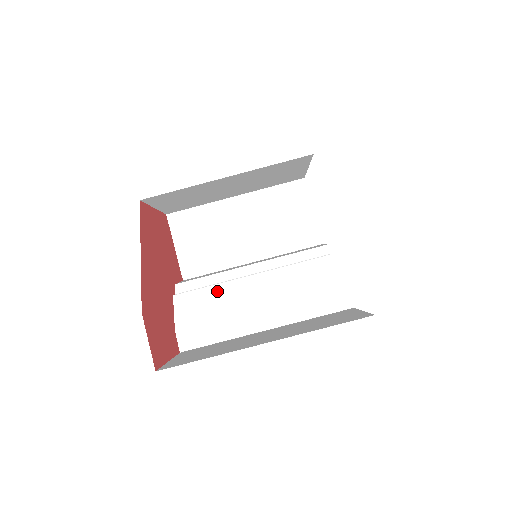
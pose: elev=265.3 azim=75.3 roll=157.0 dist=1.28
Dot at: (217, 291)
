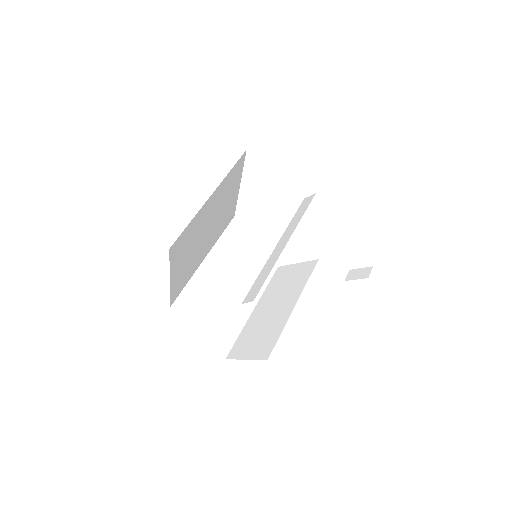
Dot at: occluded
